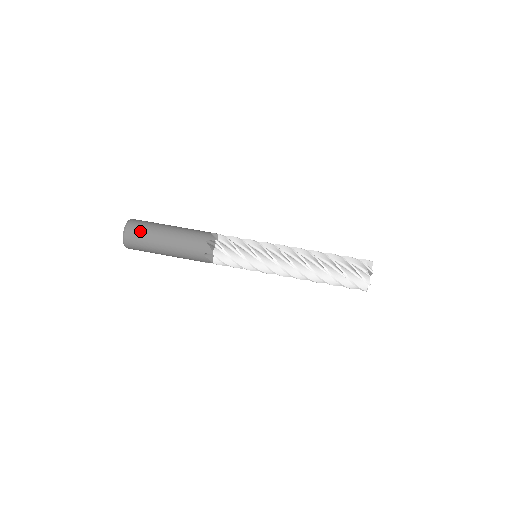
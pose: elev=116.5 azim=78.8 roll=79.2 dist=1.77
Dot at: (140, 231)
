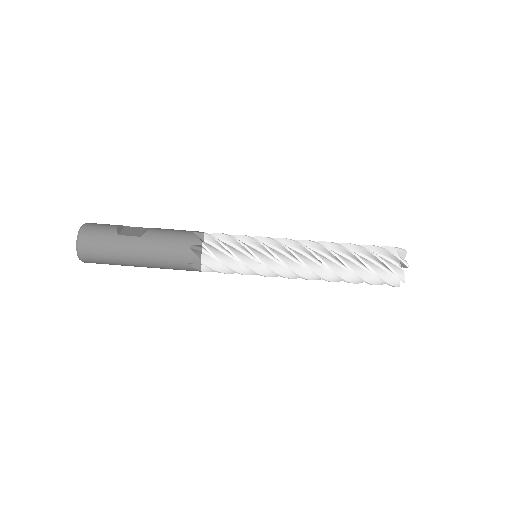
Dot at: (100, 259)
